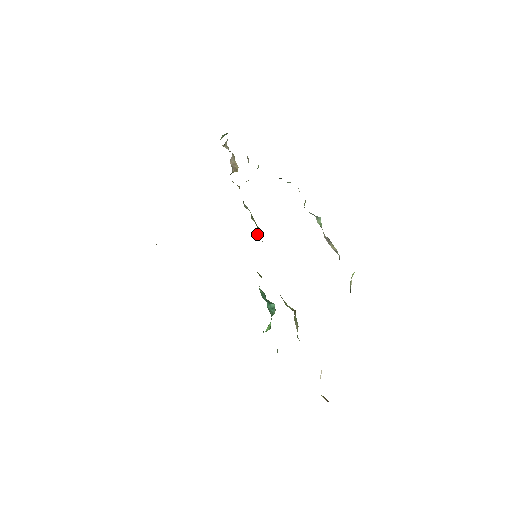
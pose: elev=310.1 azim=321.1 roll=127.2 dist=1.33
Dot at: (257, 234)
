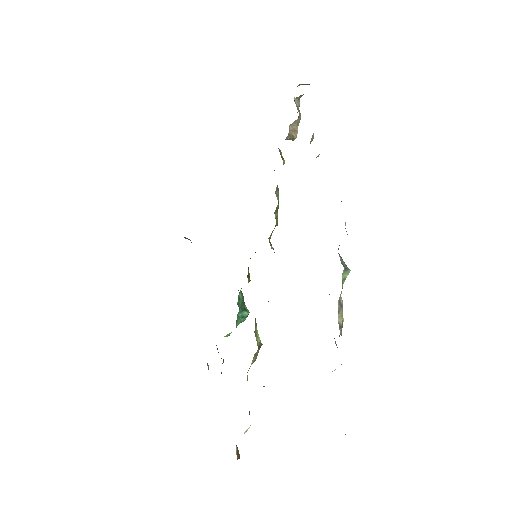
Dot at: occluded
